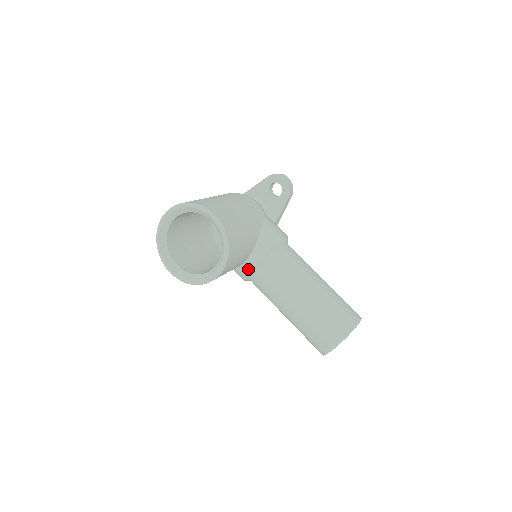
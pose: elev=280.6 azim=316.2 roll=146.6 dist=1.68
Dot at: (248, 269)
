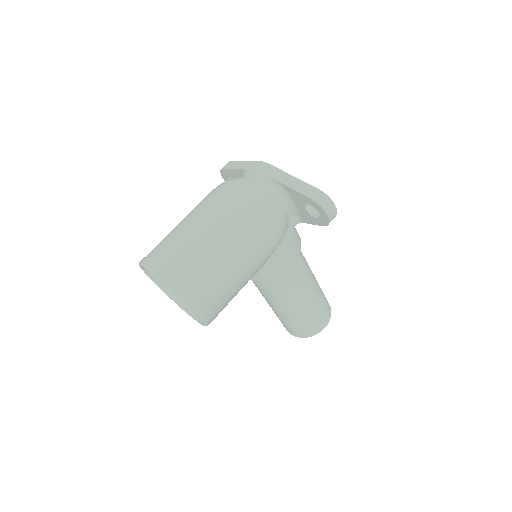
Dot at: occluded
